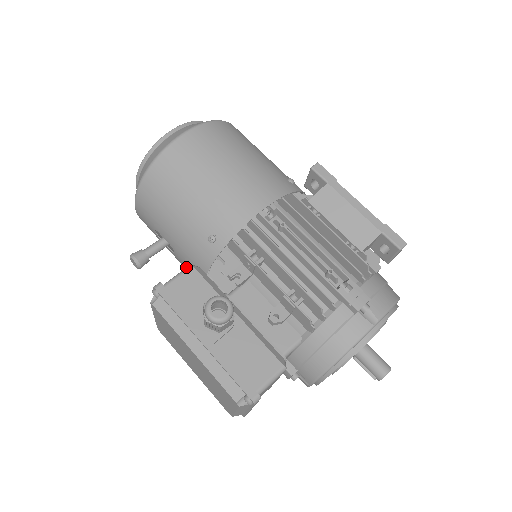
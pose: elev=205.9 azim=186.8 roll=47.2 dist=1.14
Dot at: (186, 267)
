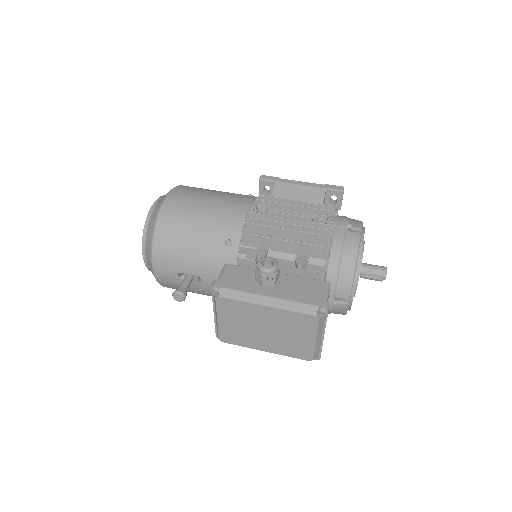
Dot at: (223, 267)
